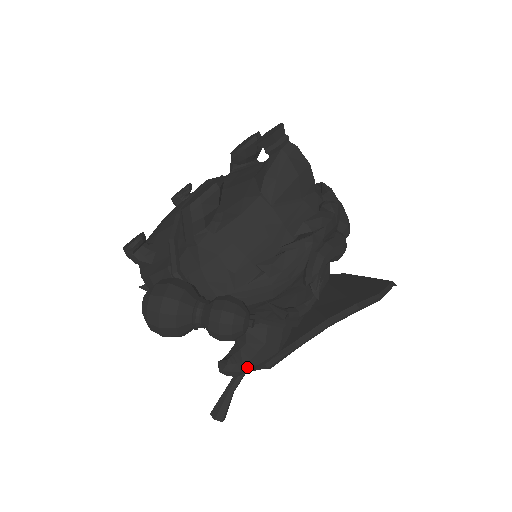
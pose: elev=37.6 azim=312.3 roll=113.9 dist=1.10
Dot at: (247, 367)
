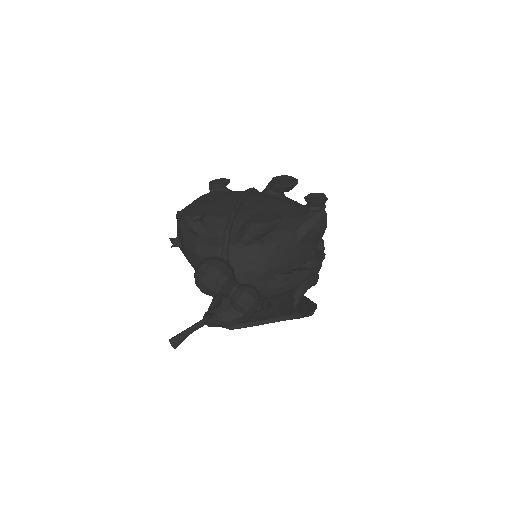
Dot at: (221, 324)
